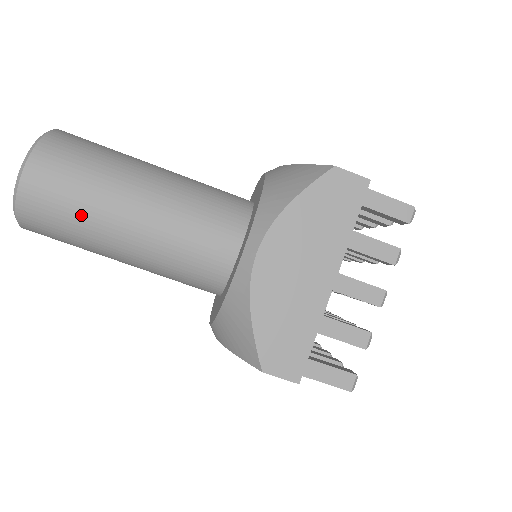
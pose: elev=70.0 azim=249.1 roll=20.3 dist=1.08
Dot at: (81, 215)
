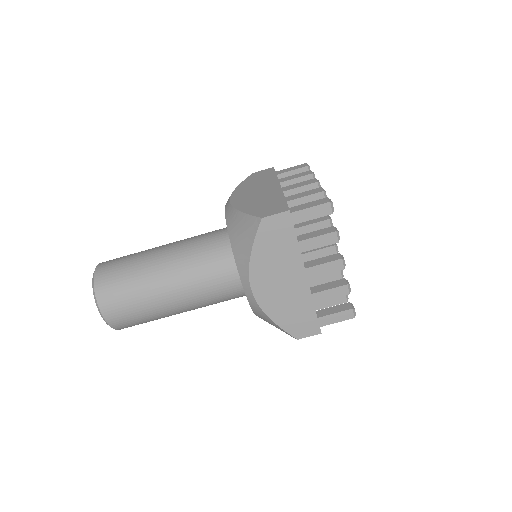
Dot at: (148, 315)
